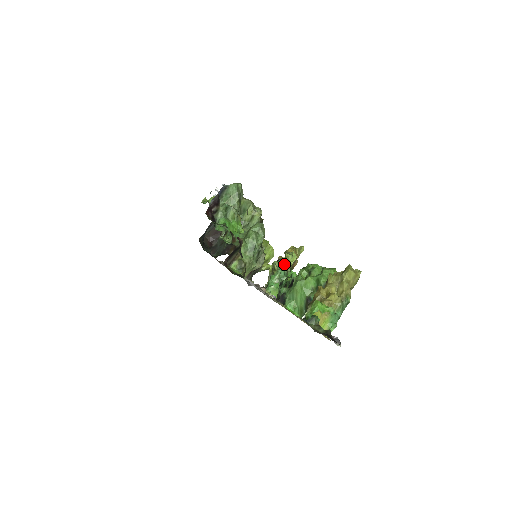
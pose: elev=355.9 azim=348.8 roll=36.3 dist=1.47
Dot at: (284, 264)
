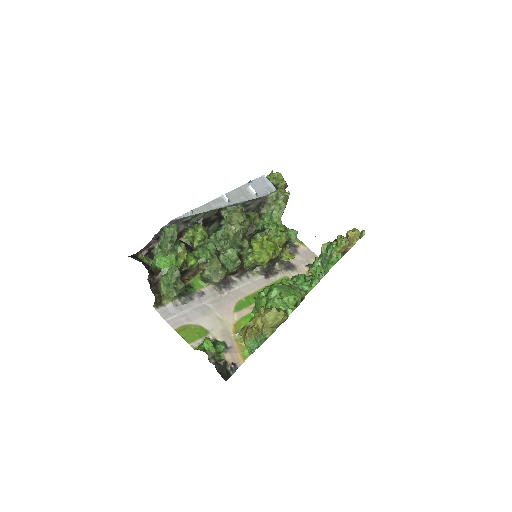
Dot at: (327, 250)
